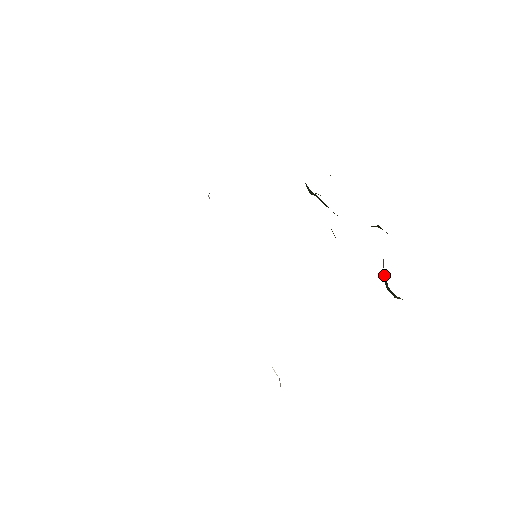
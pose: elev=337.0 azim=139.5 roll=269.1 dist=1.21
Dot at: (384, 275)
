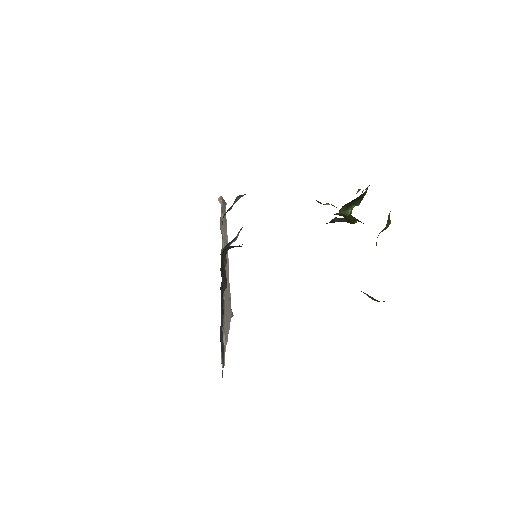
Dot at: occluded
